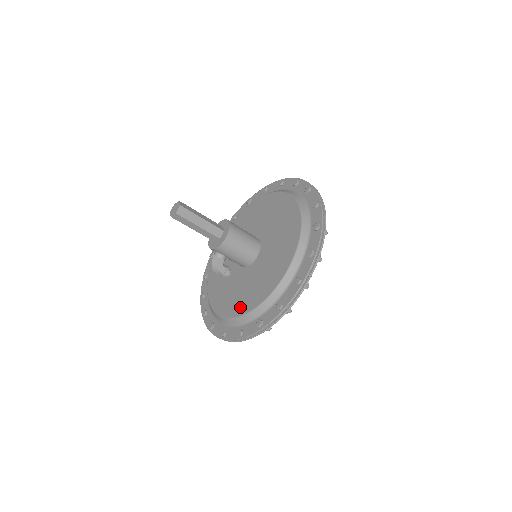
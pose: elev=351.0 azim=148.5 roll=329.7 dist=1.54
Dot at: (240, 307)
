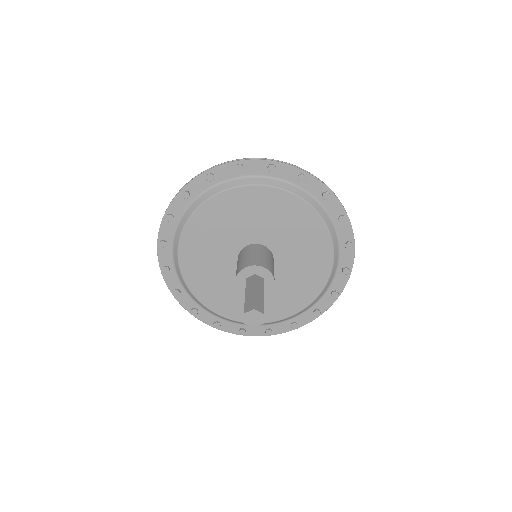
Dot at: (285, 310)
